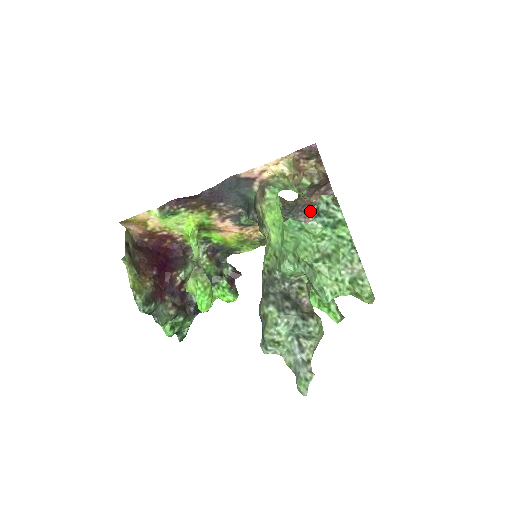
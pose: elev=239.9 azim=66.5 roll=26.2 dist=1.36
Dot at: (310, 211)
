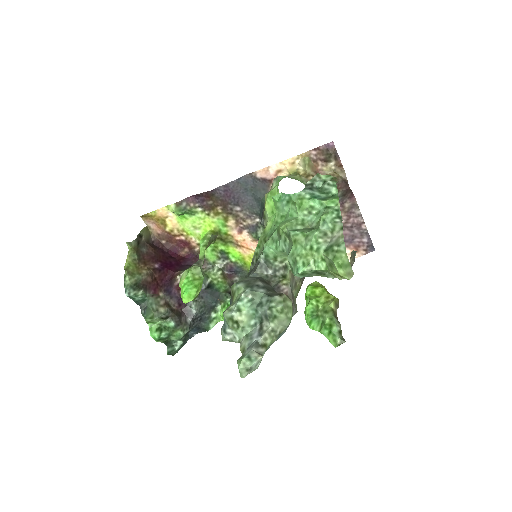
Dot at: occluded
